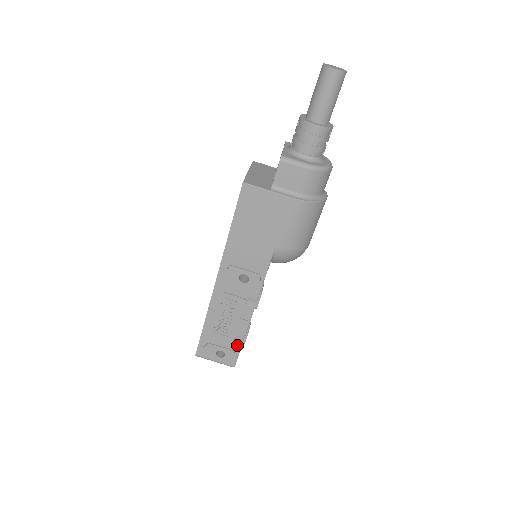
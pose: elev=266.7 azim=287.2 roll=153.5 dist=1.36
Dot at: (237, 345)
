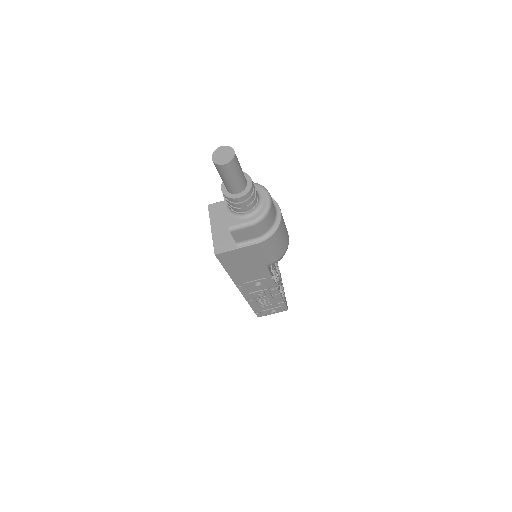
Dot at: (281, 304)
